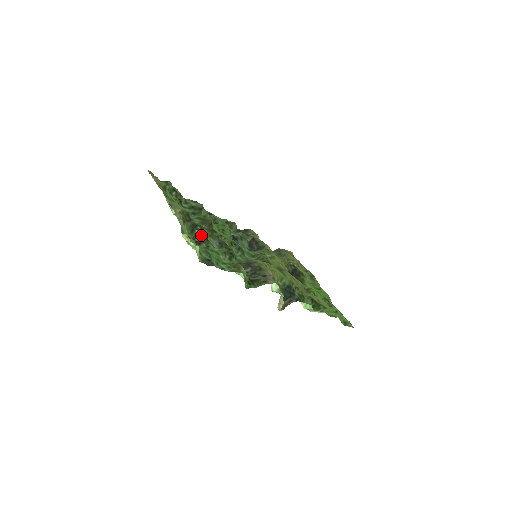
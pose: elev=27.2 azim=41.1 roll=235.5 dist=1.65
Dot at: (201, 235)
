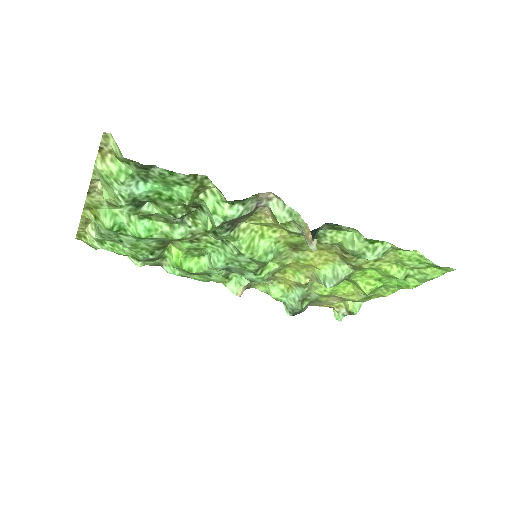
Dot at: (143, 205)
